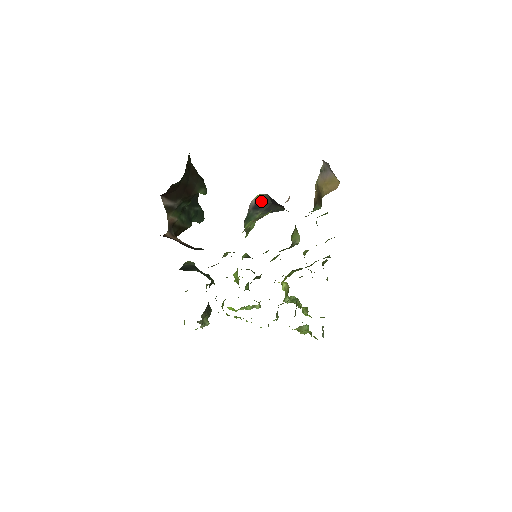
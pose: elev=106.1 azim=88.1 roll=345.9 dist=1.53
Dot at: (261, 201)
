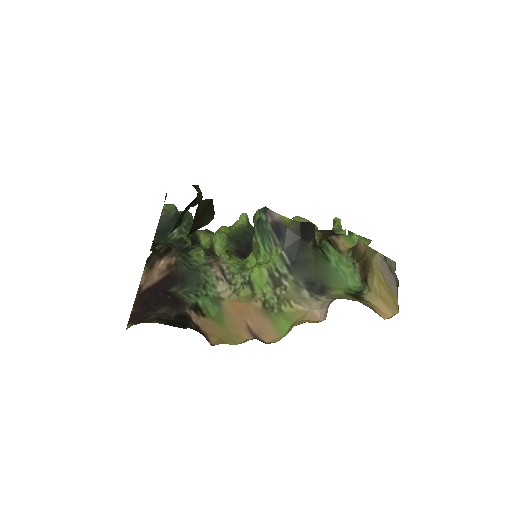
Dot at: (287, 229)
